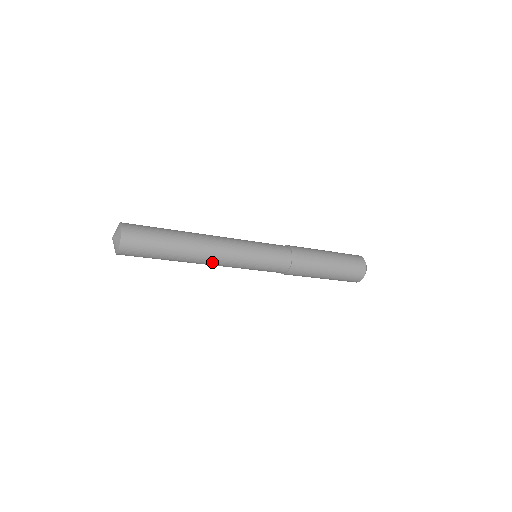
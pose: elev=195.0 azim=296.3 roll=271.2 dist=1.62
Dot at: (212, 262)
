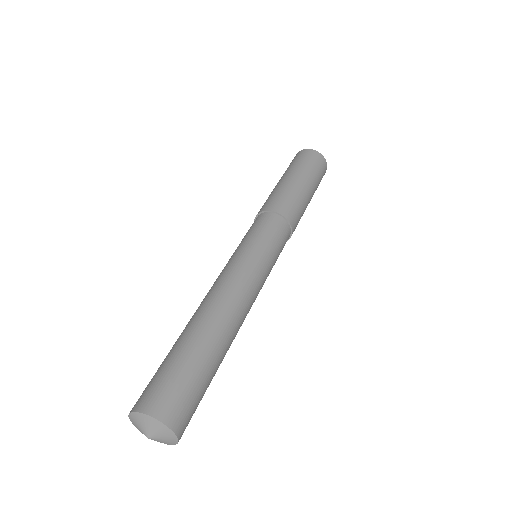
Dot at: occluded
